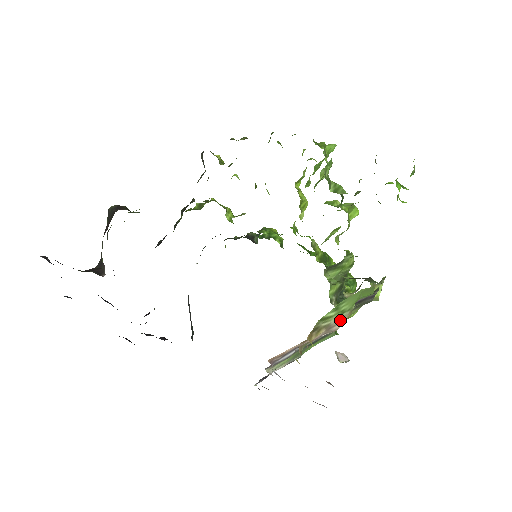
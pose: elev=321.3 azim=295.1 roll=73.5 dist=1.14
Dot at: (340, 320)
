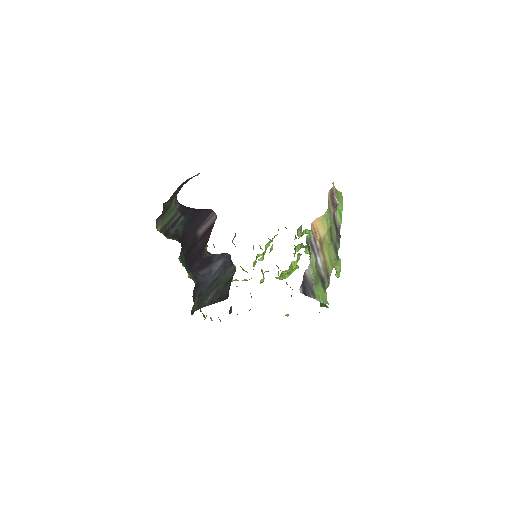
Dot at: occluded
